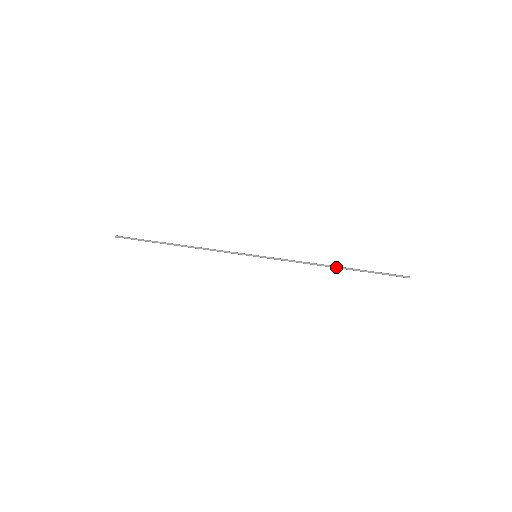
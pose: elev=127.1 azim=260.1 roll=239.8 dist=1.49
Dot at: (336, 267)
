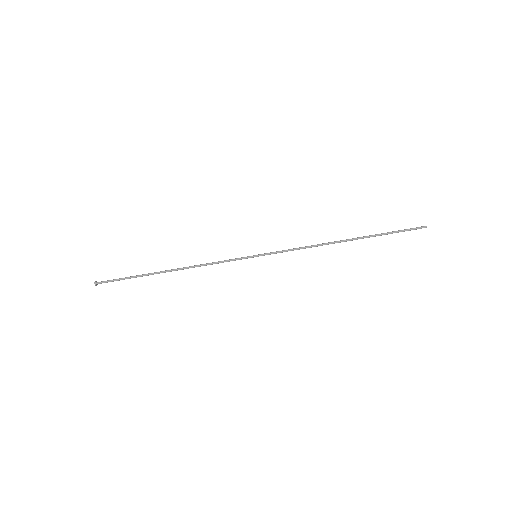
Dot at: (345, 241)
